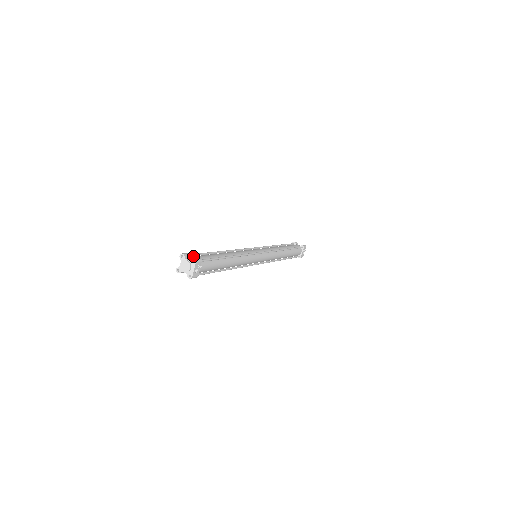
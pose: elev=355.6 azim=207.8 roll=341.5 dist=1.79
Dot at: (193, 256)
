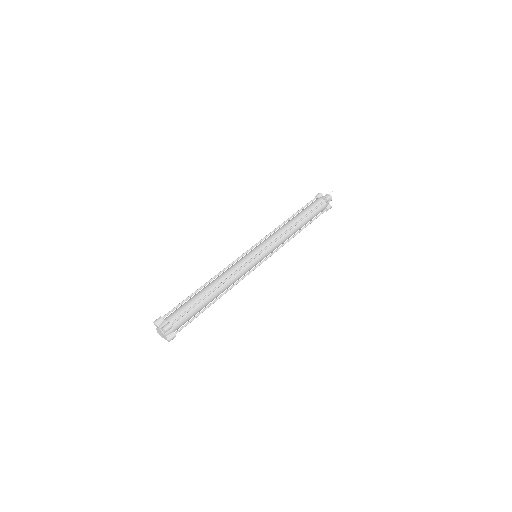
Dot at: (175, 326)
